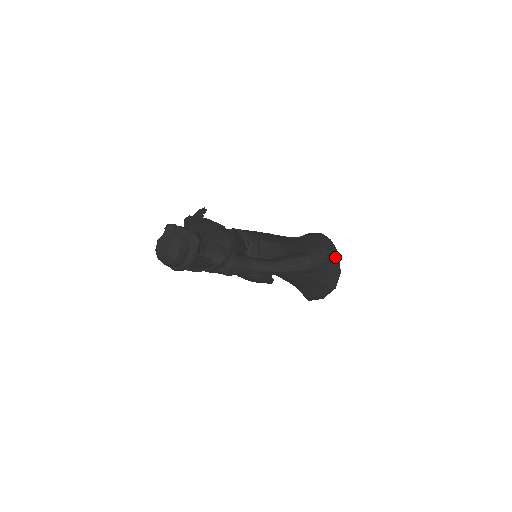
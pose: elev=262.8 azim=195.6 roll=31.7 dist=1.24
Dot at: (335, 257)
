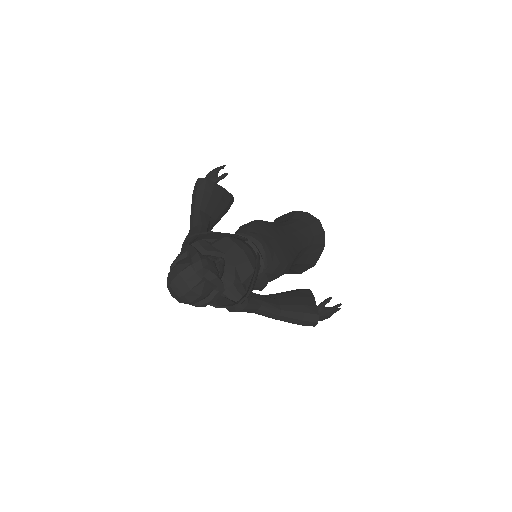
Dot at: (319, 252)
